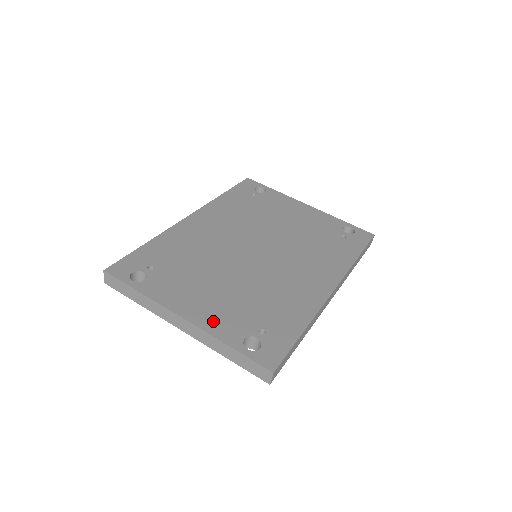
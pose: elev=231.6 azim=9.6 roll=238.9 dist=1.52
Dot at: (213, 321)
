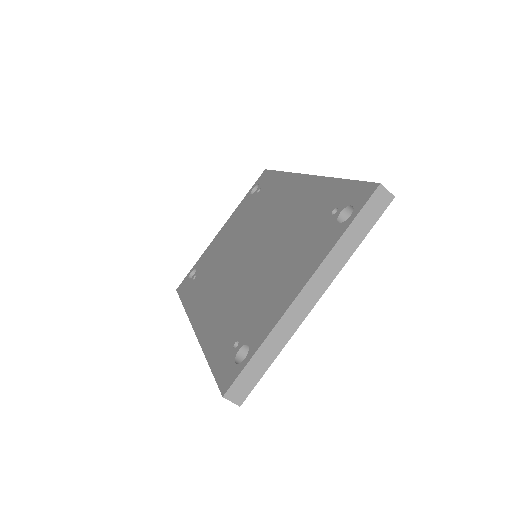
Dot at: (313, 259)
